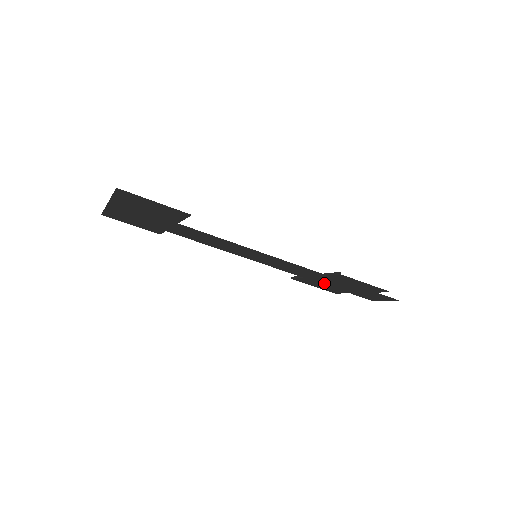
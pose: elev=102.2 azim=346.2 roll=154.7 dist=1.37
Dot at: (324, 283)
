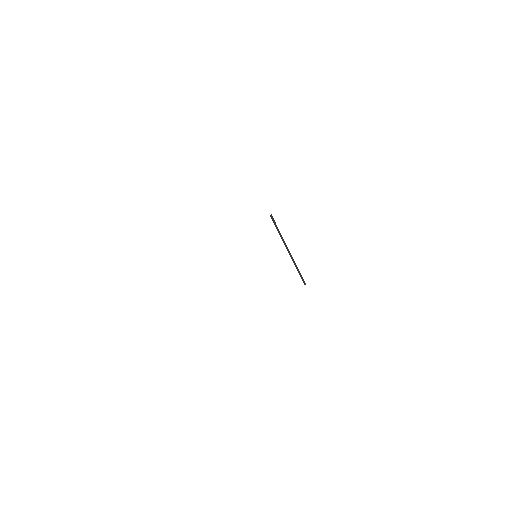
Dot at: occluded
